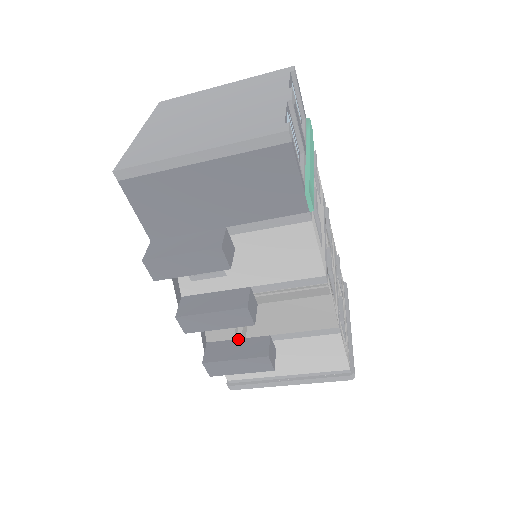
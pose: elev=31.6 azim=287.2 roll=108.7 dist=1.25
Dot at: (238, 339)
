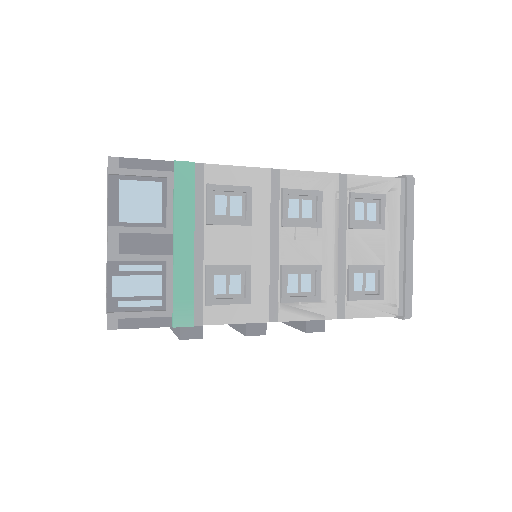
Dot at: occluded
